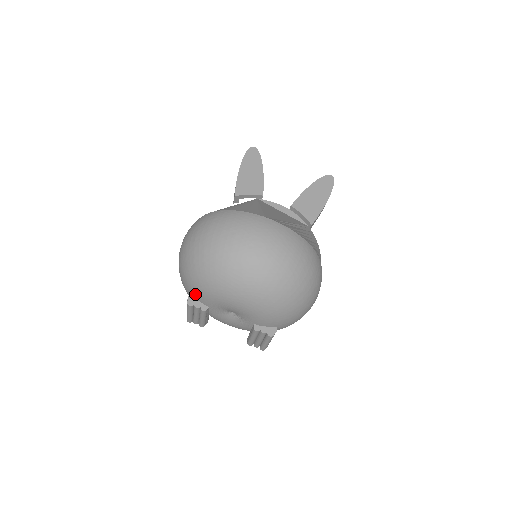
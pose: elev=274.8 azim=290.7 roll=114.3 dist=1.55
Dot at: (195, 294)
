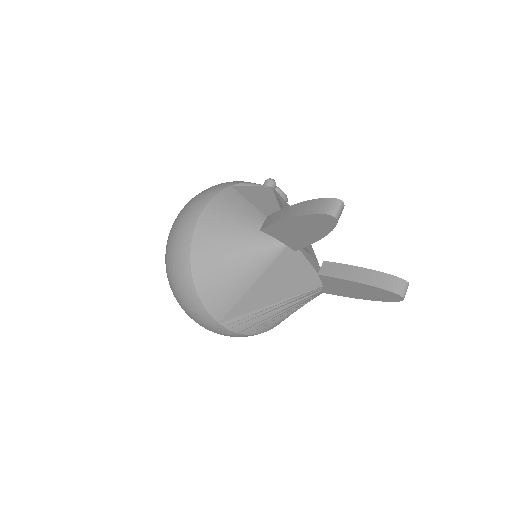
Dot at: occluded
